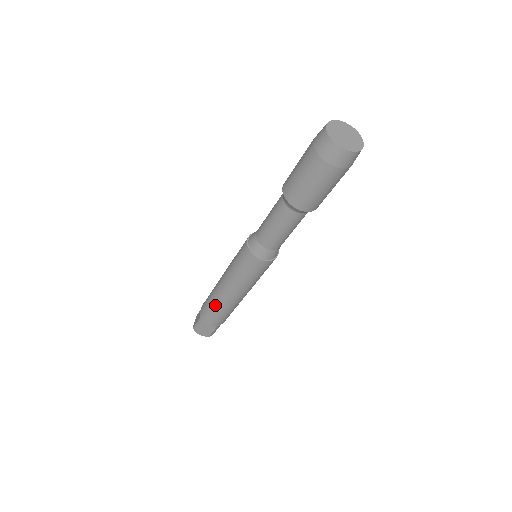
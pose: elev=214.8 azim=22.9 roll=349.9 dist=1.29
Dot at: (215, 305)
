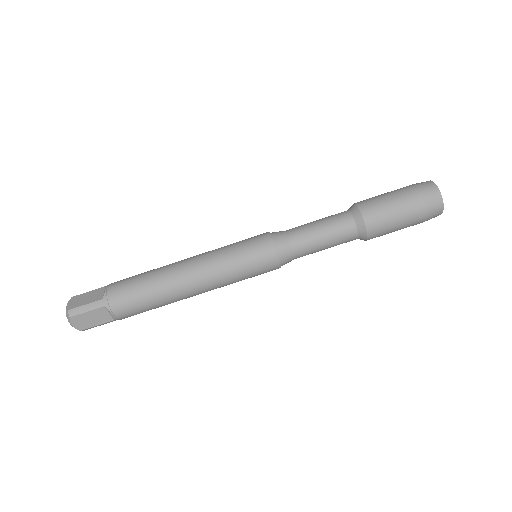
Dot at: (154, 269)
